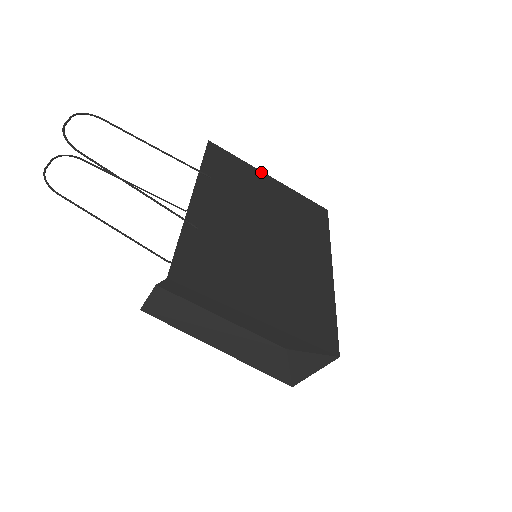
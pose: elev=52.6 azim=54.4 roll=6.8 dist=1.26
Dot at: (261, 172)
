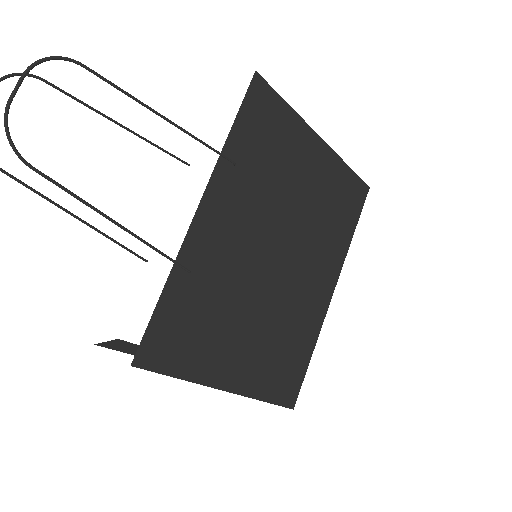
Dot at: (311, 130)
